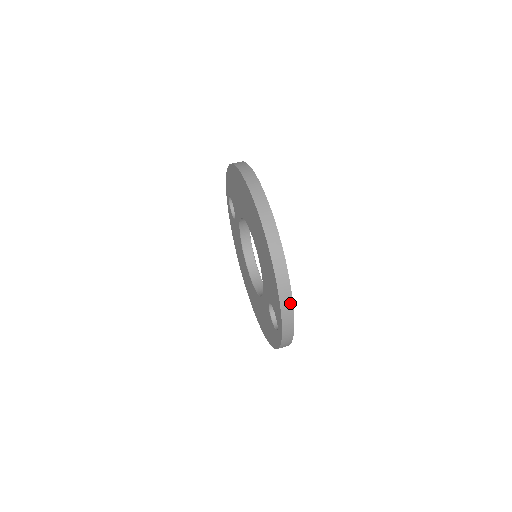
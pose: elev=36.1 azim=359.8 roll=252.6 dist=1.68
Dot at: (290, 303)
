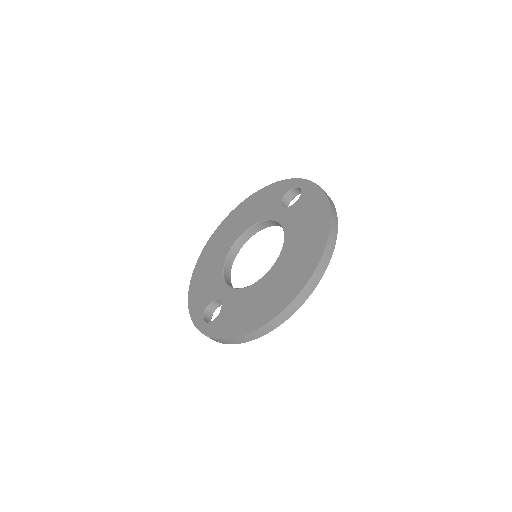
Dot at: (230, 343)
